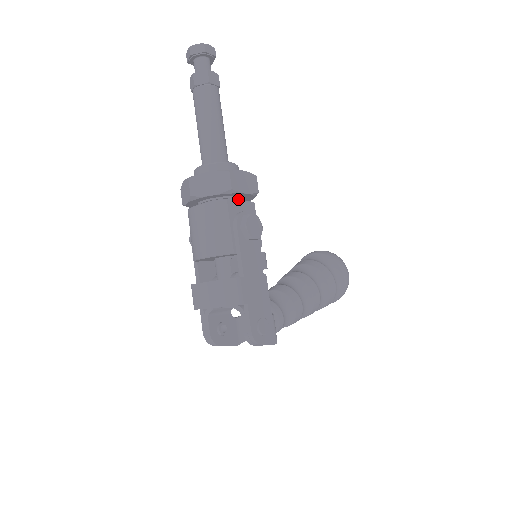
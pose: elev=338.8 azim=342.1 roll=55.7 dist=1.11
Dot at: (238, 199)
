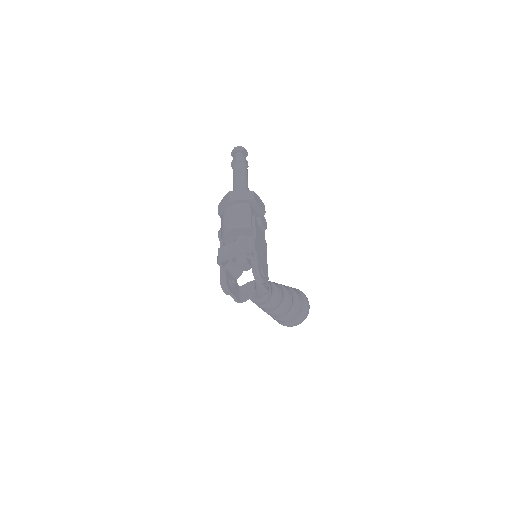
Dot at: occluded
